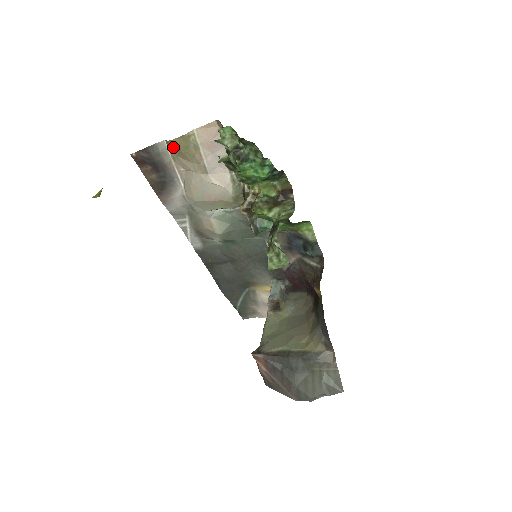
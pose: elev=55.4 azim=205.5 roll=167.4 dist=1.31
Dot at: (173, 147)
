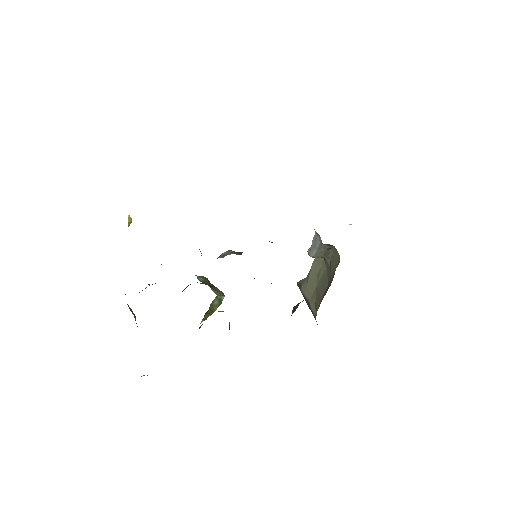
Dot at: occluded
